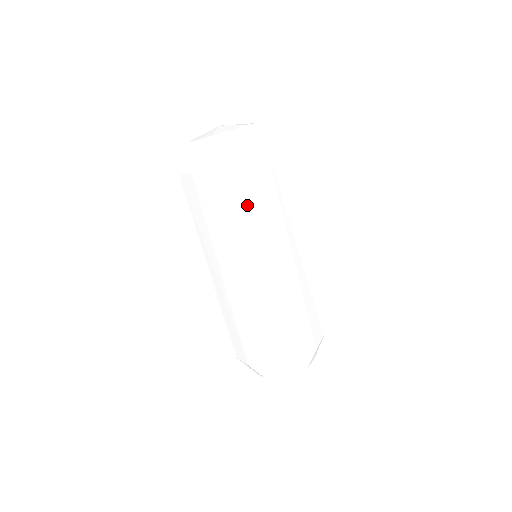
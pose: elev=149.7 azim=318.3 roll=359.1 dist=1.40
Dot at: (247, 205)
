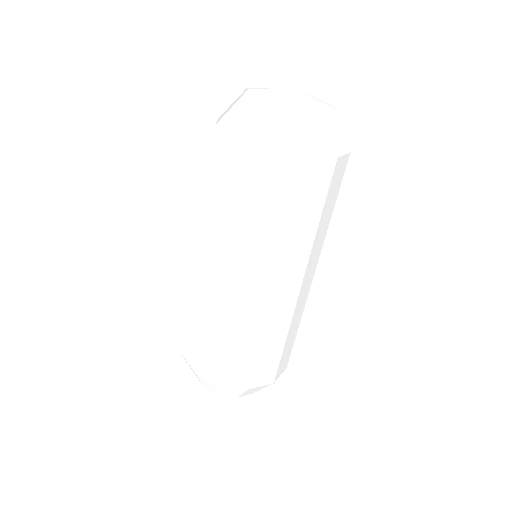
Dot at: (332, 205)
